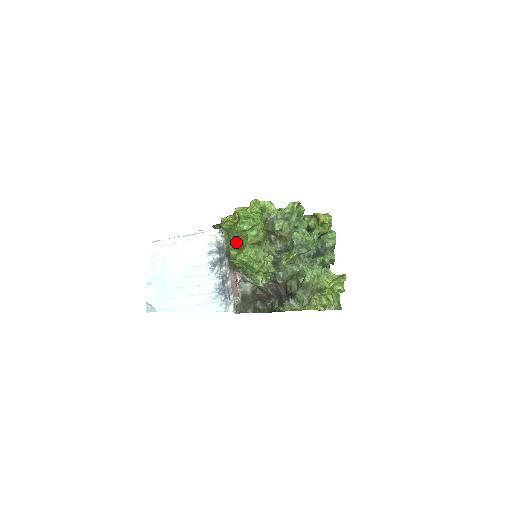
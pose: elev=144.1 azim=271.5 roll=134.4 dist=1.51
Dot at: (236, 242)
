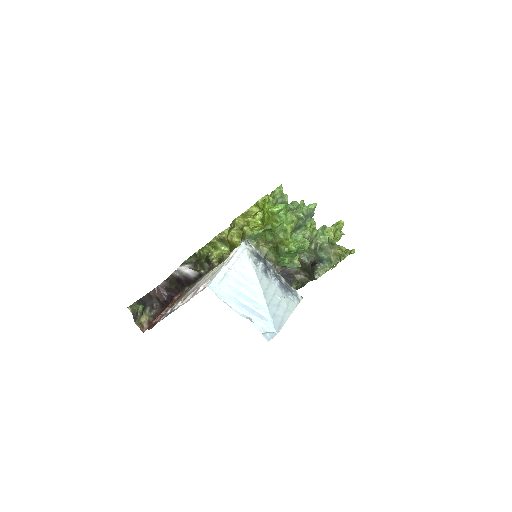
Dot at: (265, 243)
